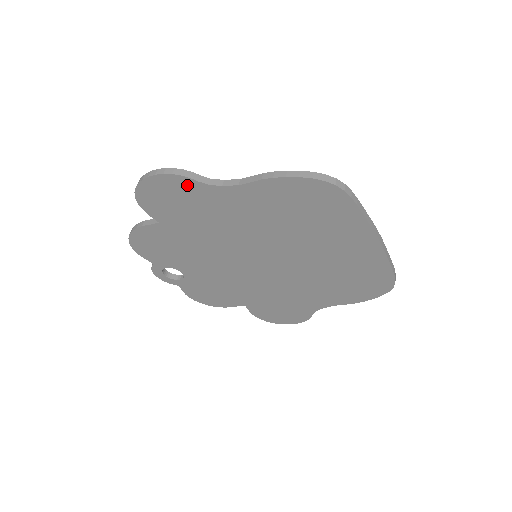
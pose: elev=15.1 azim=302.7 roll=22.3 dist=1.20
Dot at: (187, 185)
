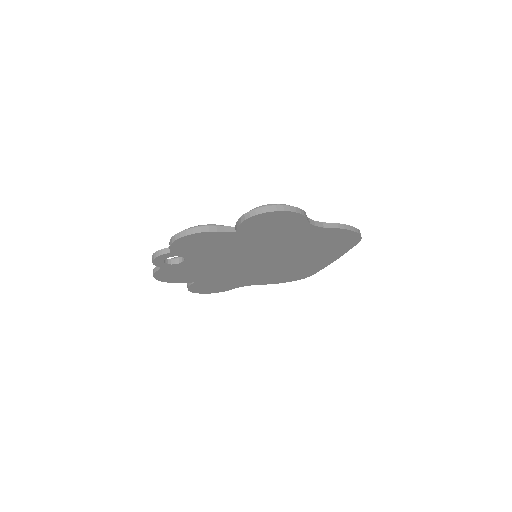
Dot at: (298, 220)
